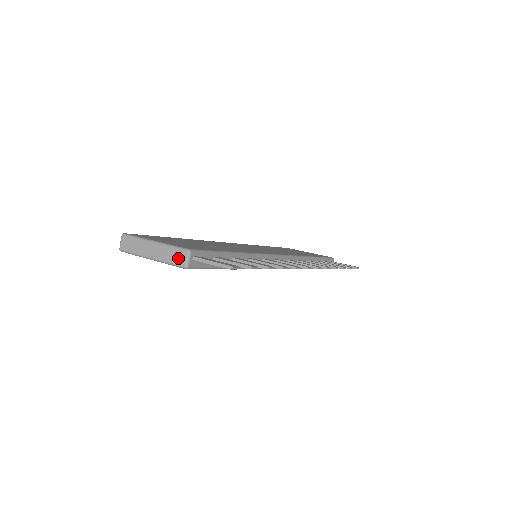
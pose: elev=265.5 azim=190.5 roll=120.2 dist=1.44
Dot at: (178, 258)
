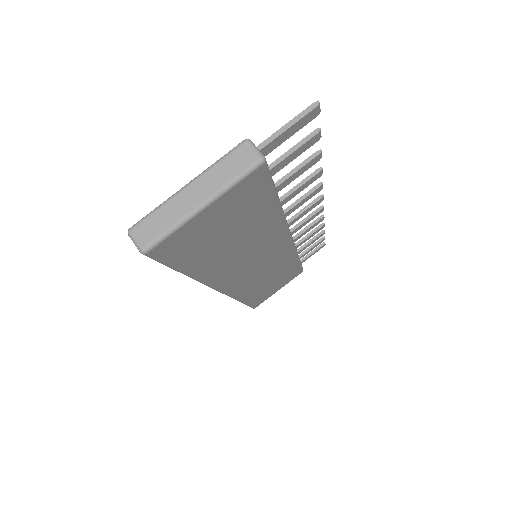
Dot at: (242, 160)
